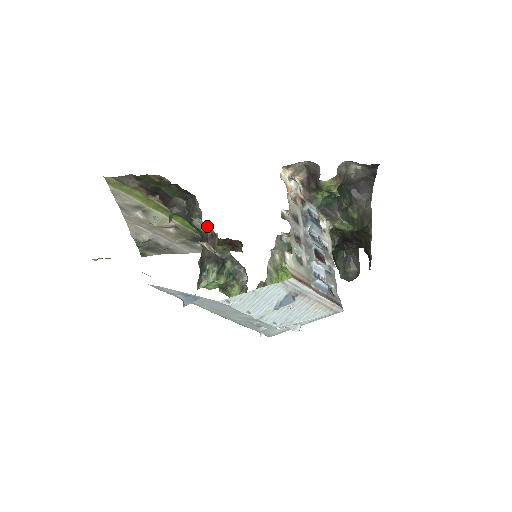
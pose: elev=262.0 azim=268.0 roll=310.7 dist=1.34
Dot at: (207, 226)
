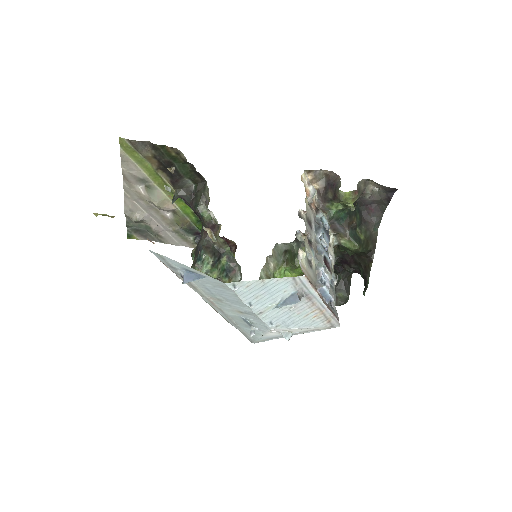
Dot at: (213, 214)
